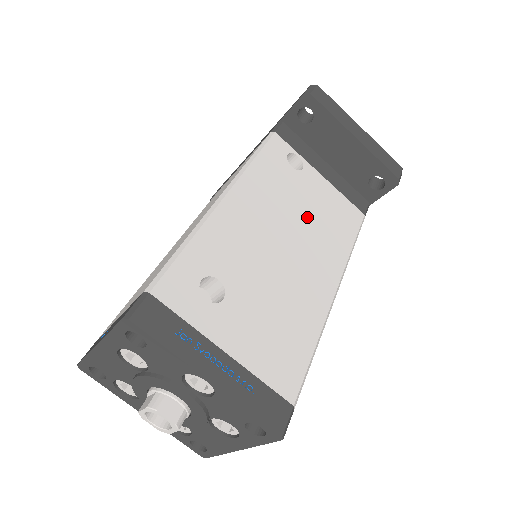
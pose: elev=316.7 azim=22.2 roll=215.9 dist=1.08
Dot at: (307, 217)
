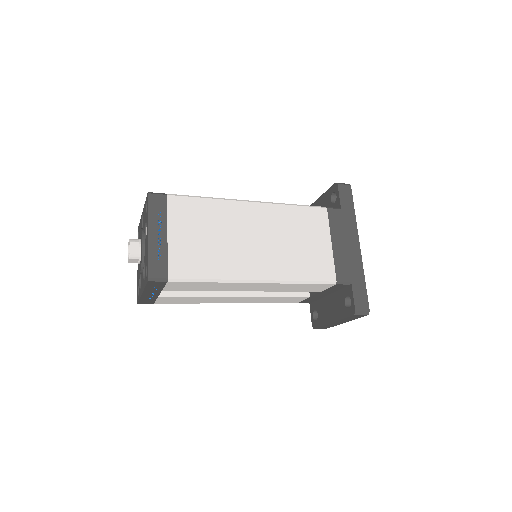
Dot at: occluded
